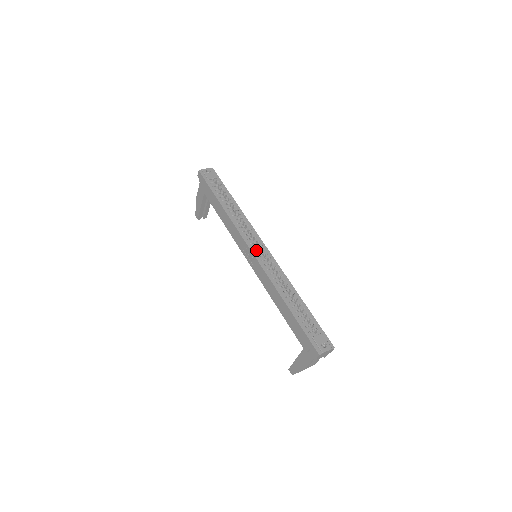
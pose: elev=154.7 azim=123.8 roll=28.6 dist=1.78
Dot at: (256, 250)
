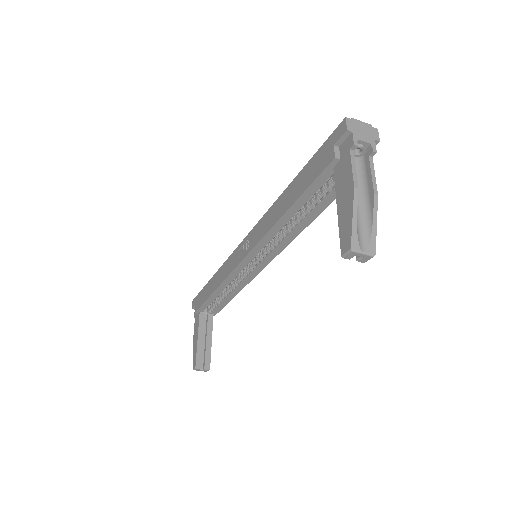
Dot at: occluded
